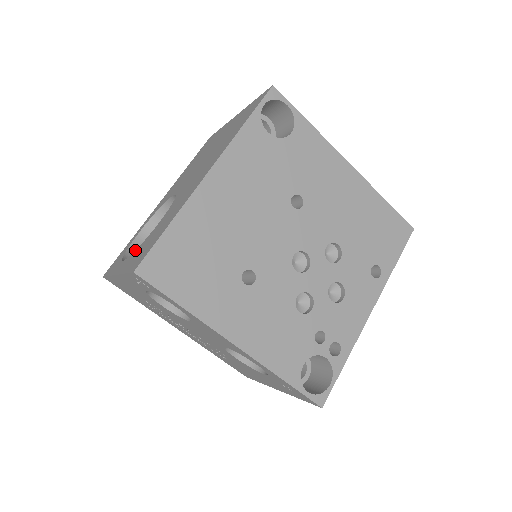
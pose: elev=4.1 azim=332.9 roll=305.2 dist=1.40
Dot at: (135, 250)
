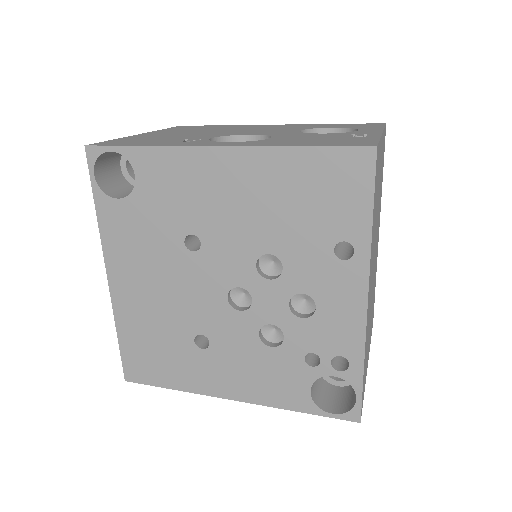
Dot at: occluded
